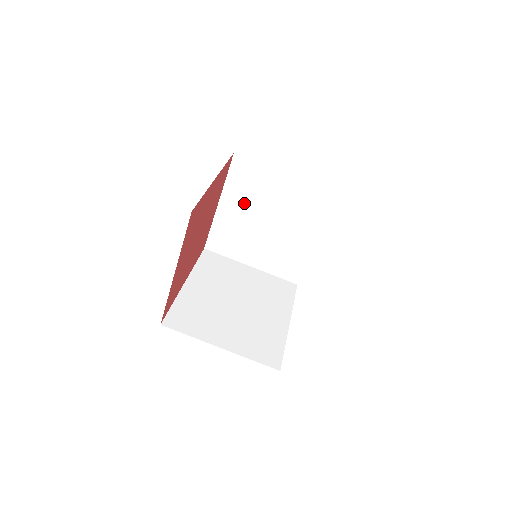
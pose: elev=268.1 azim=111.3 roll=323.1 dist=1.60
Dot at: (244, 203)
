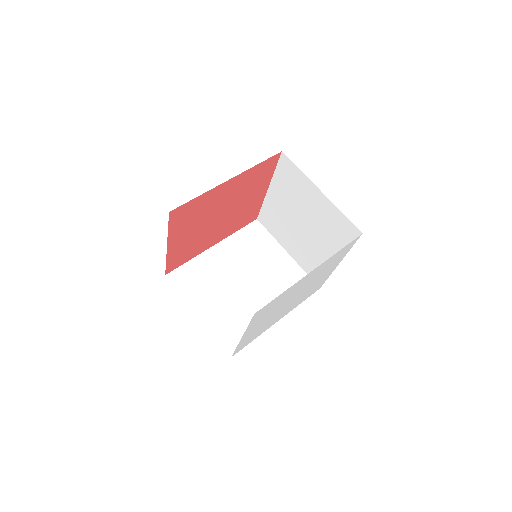
Dot at: (286, 198)
